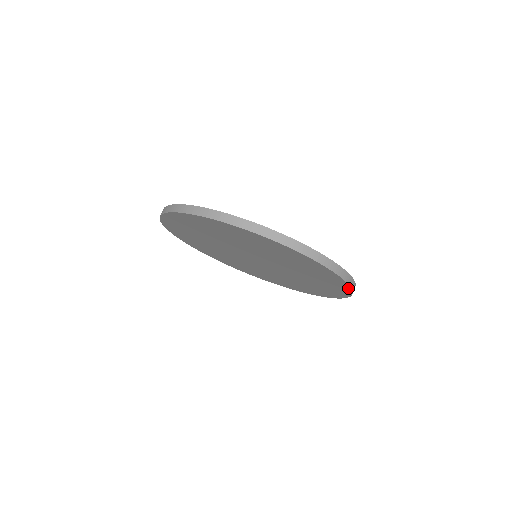
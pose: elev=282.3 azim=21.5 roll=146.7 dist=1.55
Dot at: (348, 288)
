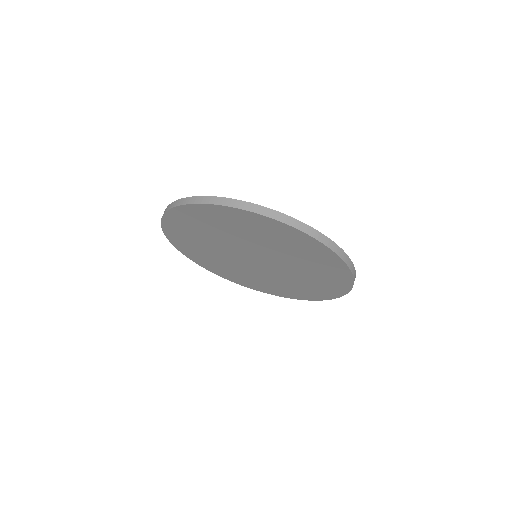
Dot at: (347, 289)
